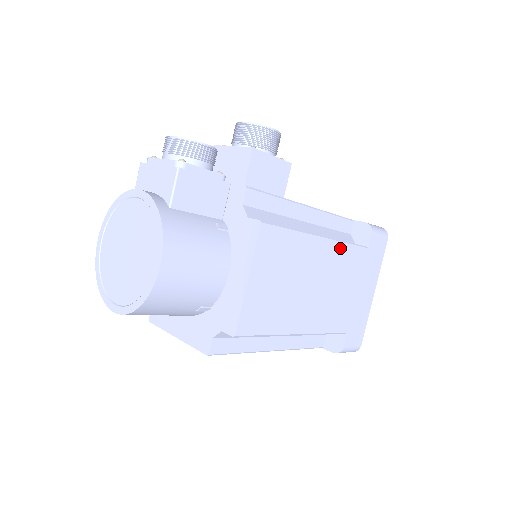
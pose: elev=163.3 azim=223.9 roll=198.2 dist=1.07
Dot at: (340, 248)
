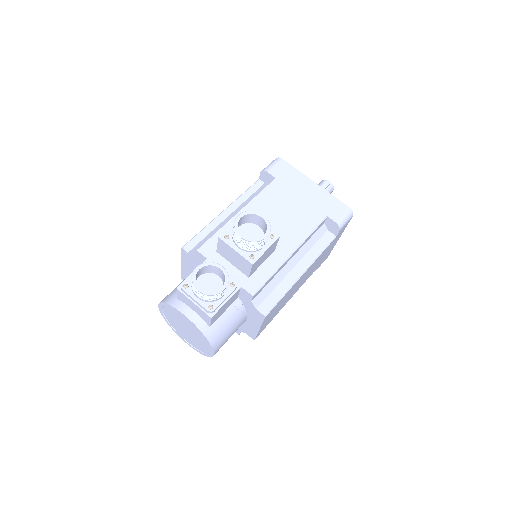
Dot at: (315, 261)
